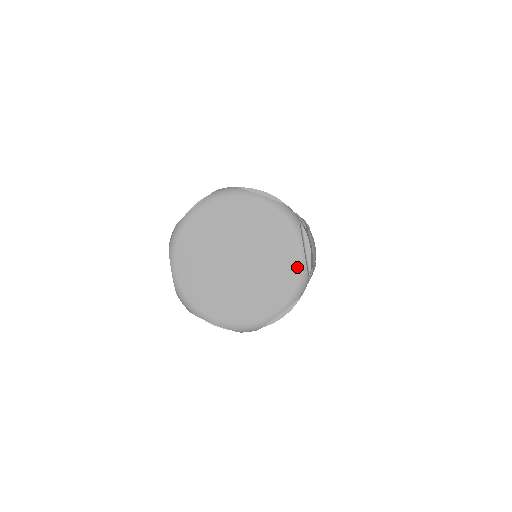
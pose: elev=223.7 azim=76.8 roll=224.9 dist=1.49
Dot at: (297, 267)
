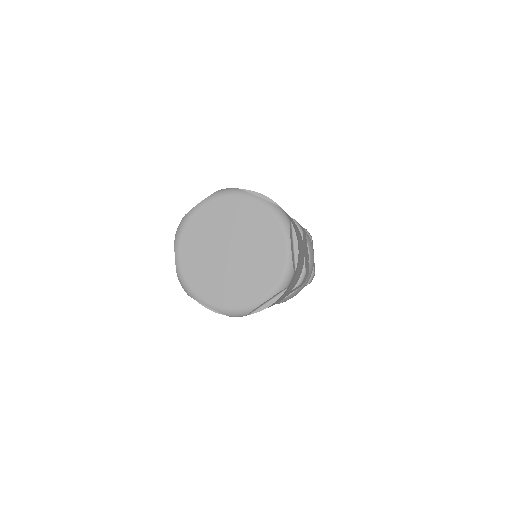
Dot at: (284, 261)
